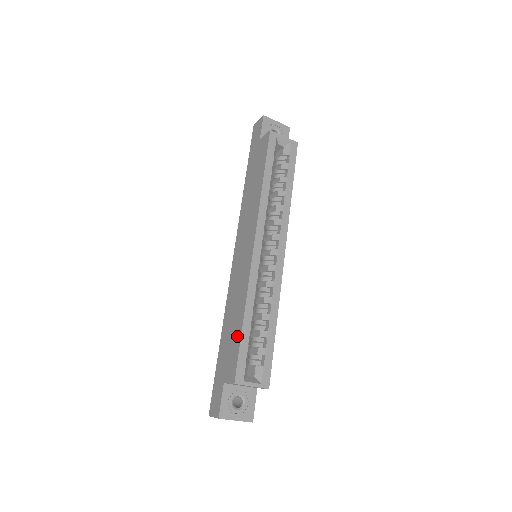
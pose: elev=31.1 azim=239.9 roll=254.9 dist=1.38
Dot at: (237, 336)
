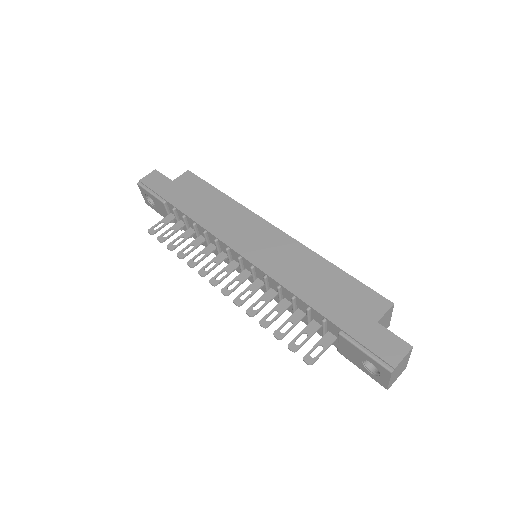
Dot at: (345, 280)
